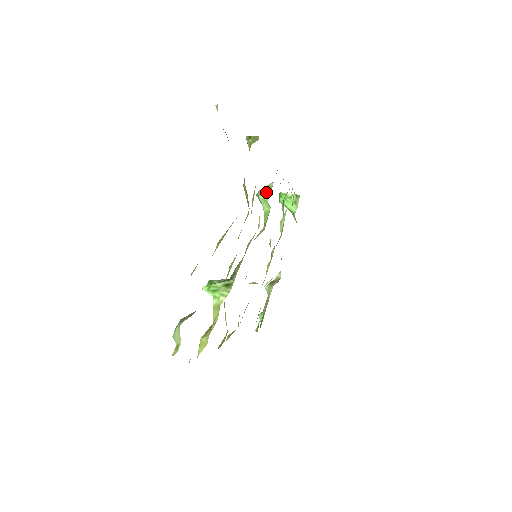
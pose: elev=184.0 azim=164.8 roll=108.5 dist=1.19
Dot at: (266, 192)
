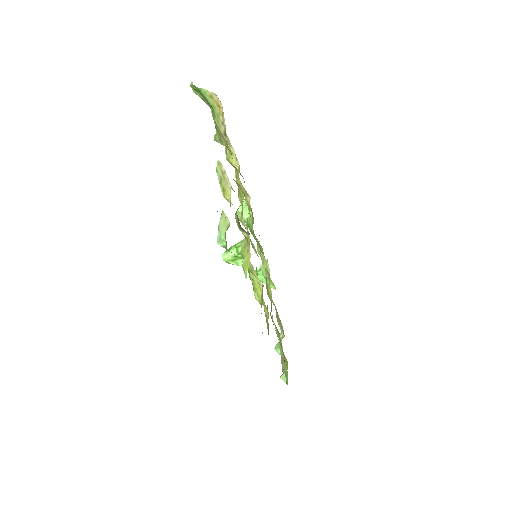
Dot at: occluded
